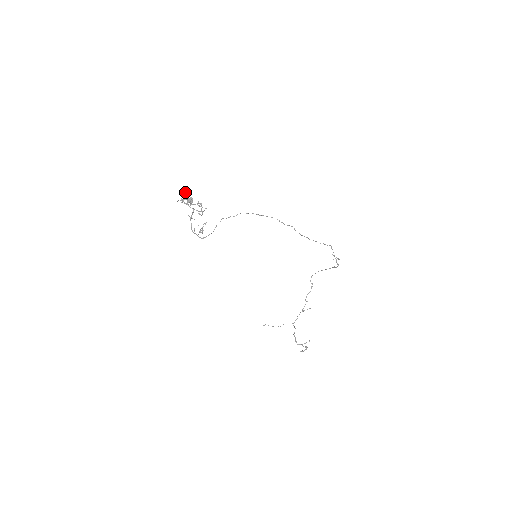
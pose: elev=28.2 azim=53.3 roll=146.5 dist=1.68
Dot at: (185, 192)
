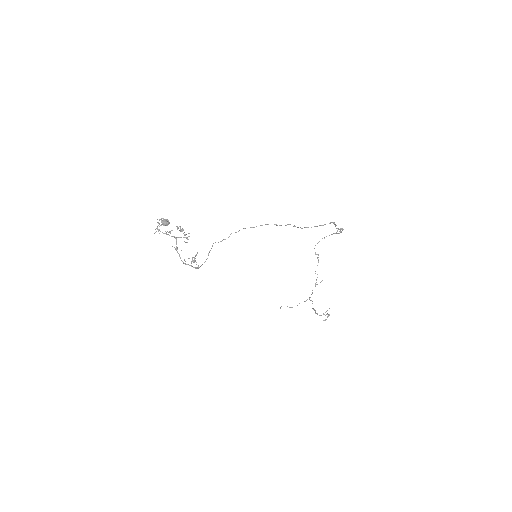
Dot at: occluded
